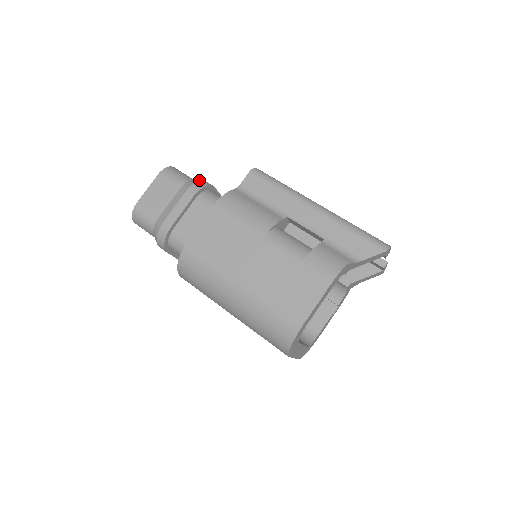
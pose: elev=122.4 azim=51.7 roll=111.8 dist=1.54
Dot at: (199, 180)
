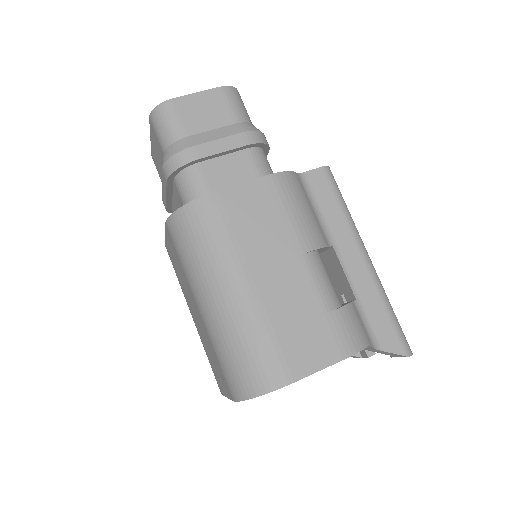
Dot at: occluded
